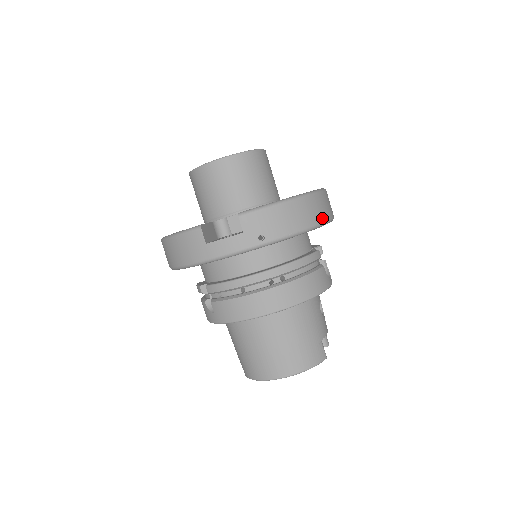
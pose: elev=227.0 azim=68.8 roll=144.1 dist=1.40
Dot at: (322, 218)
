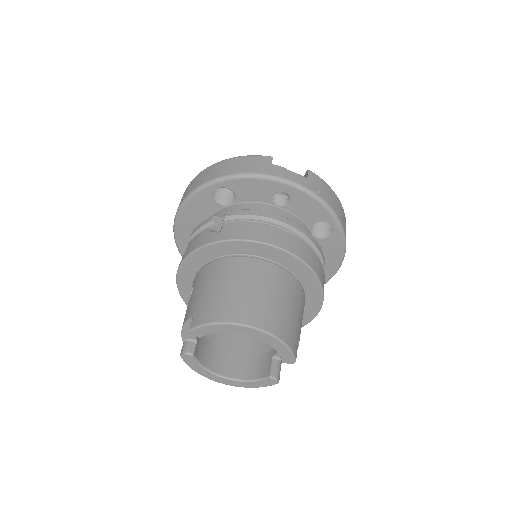
Dot at: occluded
